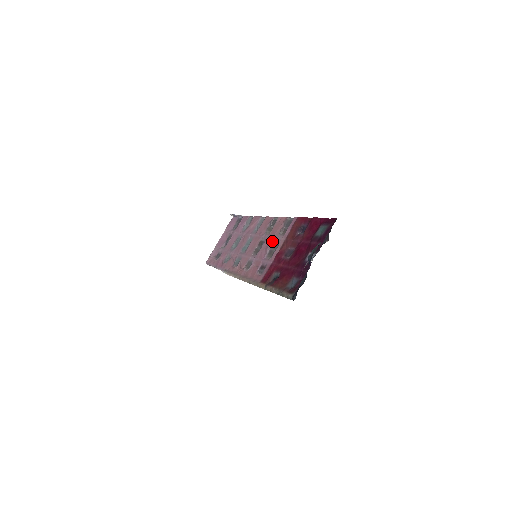
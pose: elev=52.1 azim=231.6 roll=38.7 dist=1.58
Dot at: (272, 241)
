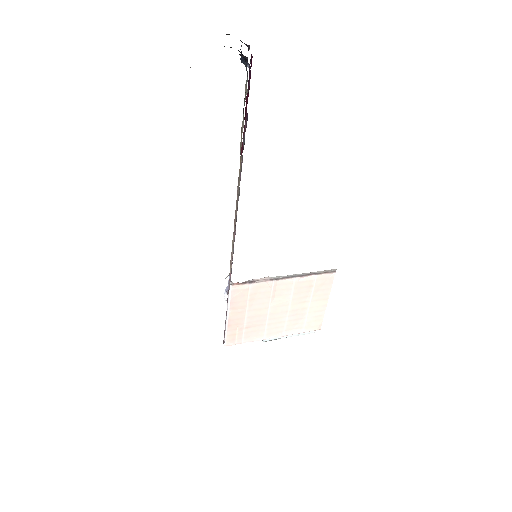
Dot at: occluded
